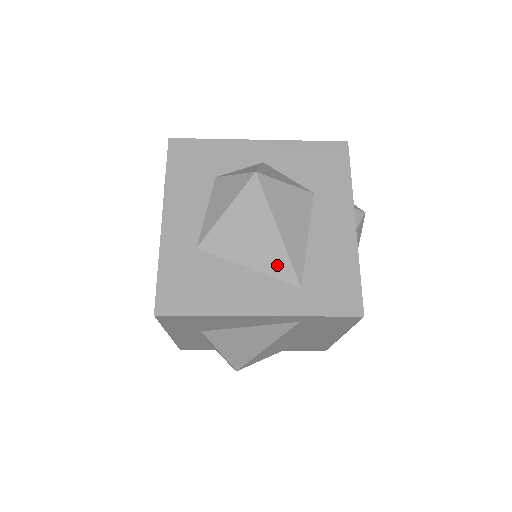
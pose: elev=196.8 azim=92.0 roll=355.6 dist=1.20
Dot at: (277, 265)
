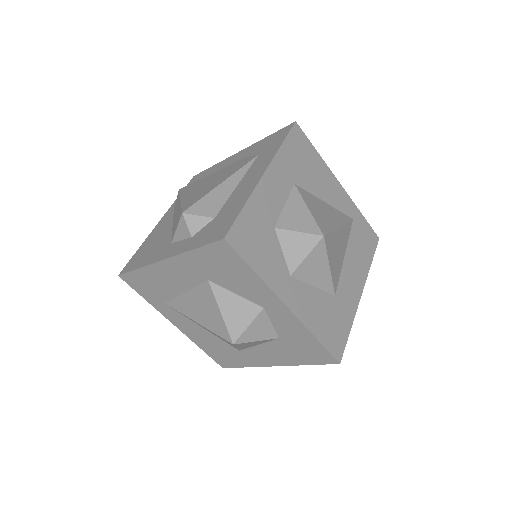
Dot at: occluded
